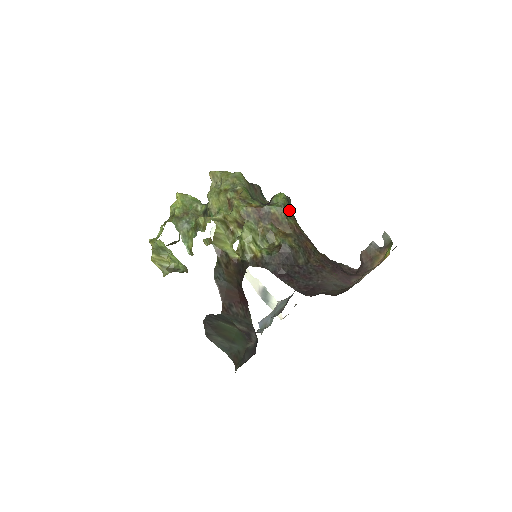
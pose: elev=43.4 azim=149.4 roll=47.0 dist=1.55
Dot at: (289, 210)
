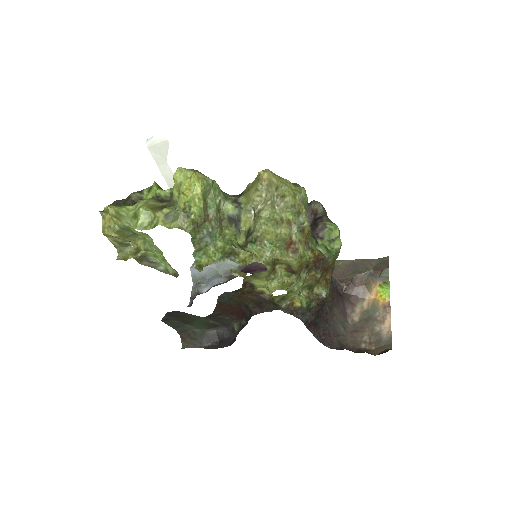
Dot at: occluded
